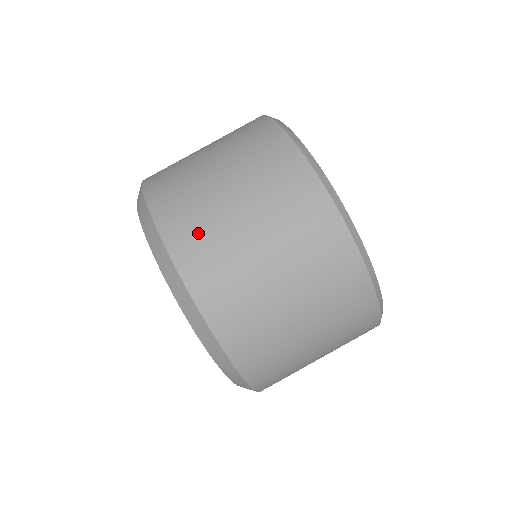
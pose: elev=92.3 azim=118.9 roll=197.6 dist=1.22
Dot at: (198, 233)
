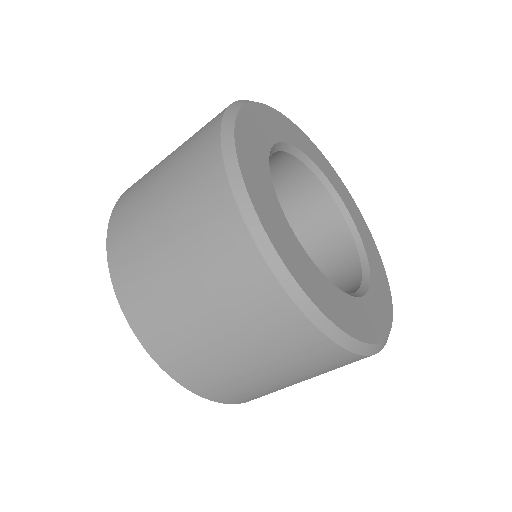
Dot at: (204, 374)
